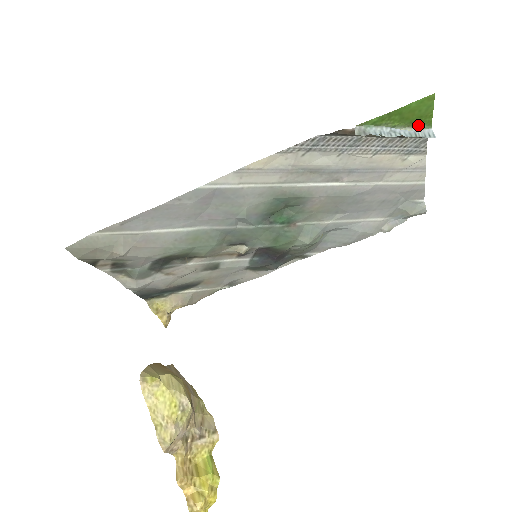
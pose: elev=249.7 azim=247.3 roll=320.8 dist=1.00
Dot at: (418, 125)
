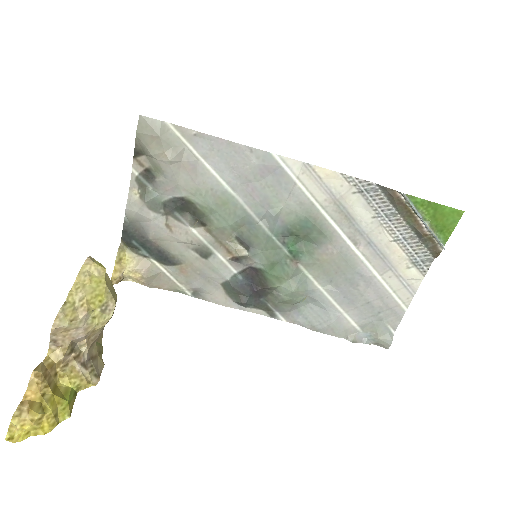
Dot at: (438, 234)
